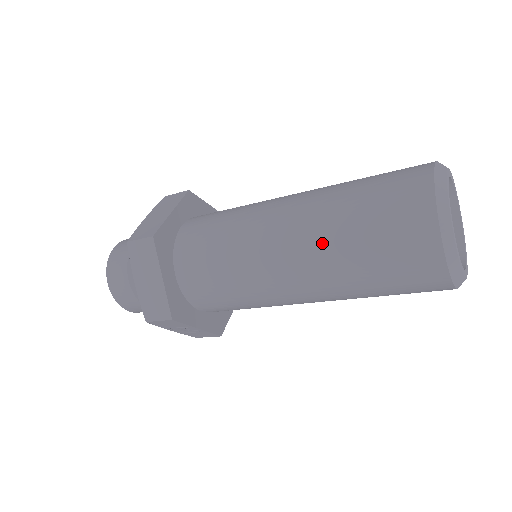
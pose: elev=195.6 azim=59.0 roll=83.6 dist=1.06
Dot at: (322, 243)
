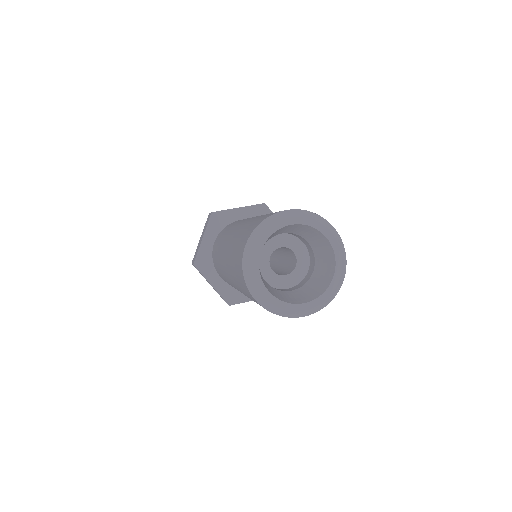
Dot at: (235, 285)
